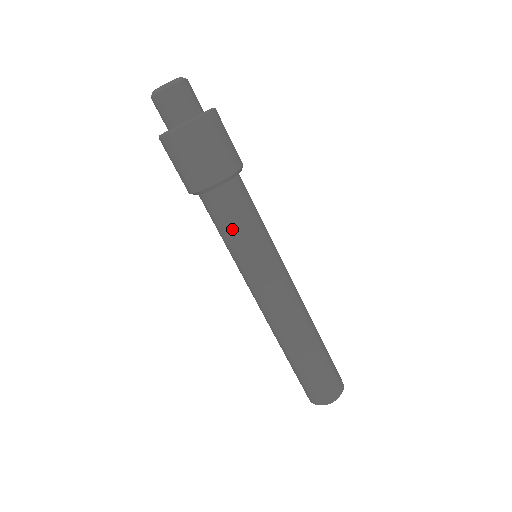
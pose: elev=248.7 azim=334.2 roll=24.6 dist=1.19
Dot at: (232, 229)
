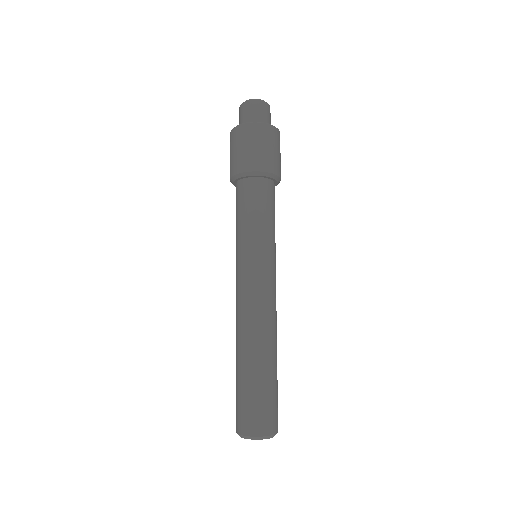
Dot at: (241, 216)
